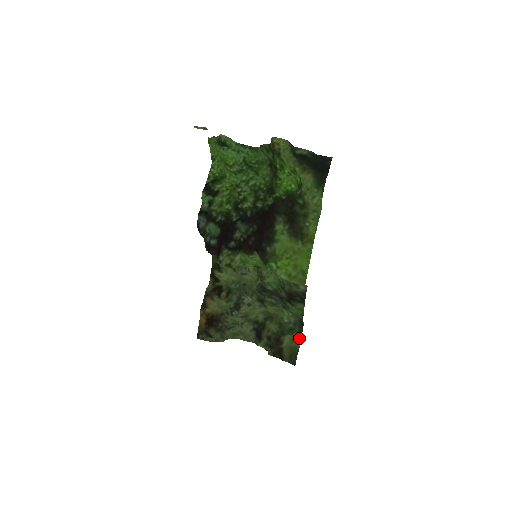
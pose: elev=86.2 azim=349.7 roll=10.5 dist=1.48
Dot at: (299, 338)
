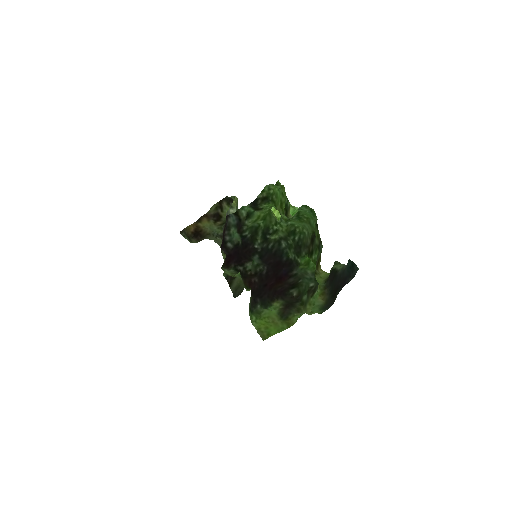
Dot at: occluded
